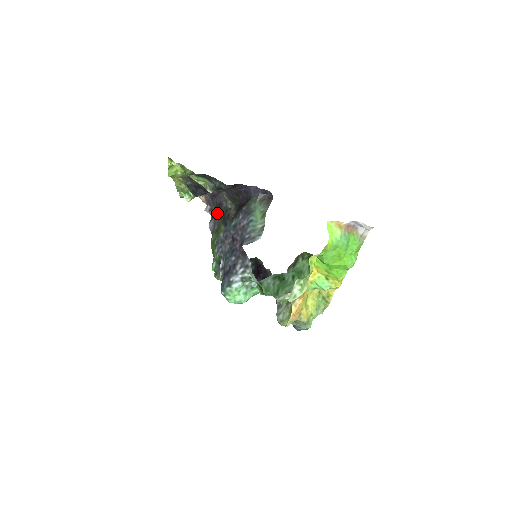
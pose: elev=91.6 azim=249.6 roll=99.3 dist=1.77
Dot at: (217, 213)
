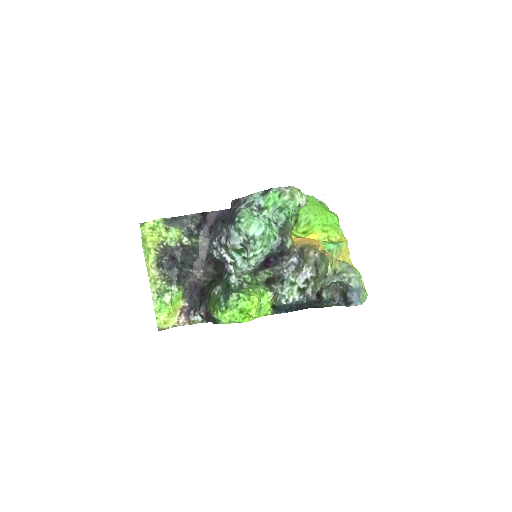
Dot at: (202, 299)
